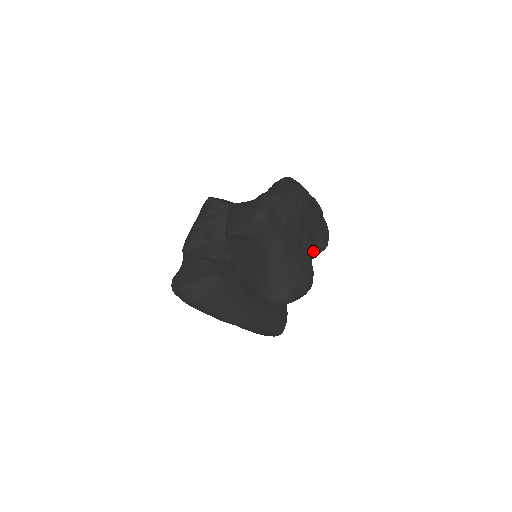
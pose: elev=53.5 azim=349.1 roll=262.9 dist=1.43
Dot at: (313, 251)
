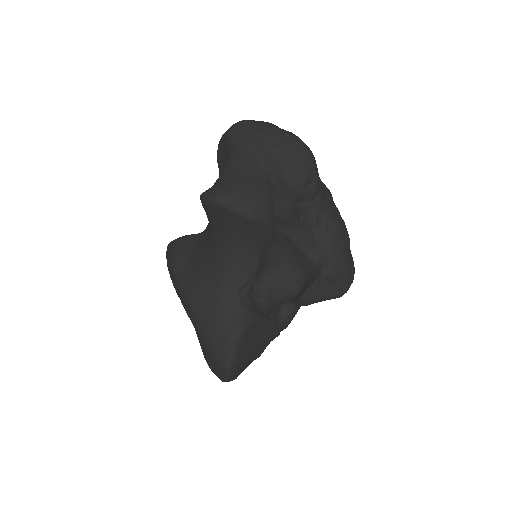
Dot at: (315, 273)
